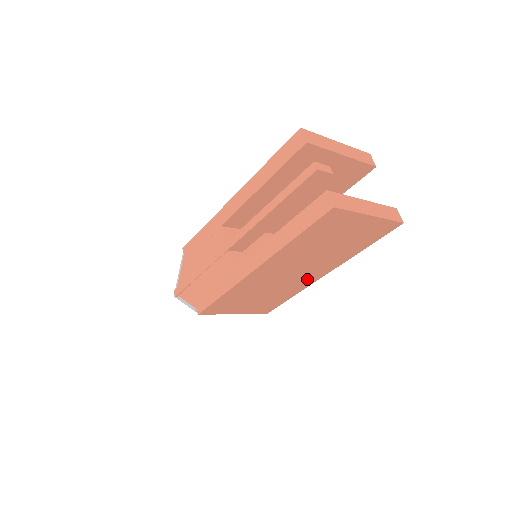
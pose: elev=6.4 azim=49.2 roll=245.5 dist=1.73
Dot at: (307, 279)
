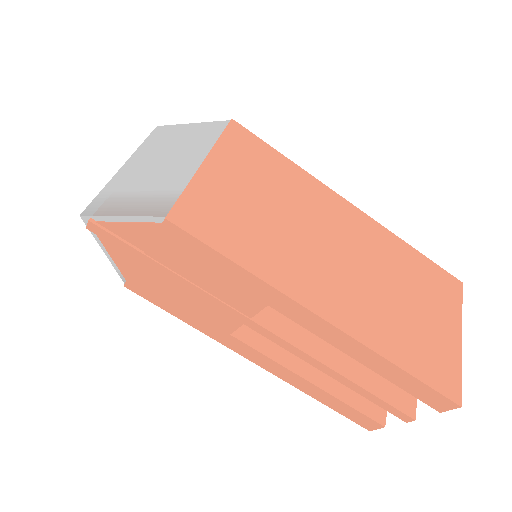
Dot at: occluded
